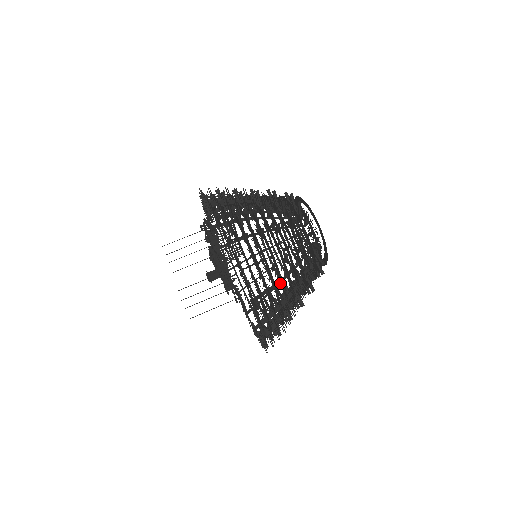
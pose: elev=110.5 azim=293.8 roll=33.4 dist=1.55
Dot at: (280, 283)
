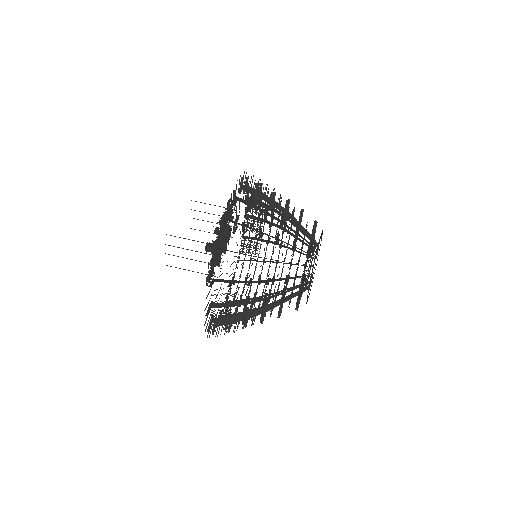
Dot at: (268, 296)
